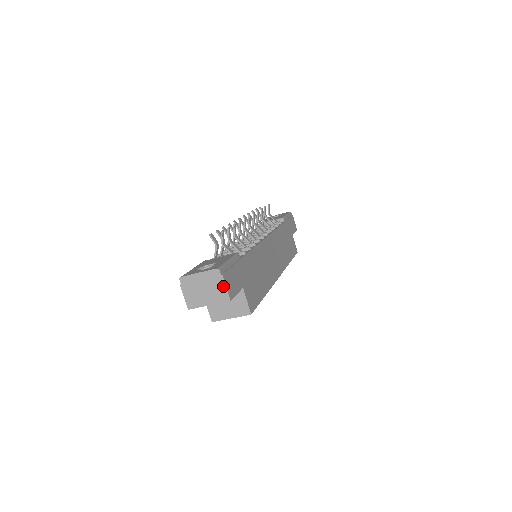
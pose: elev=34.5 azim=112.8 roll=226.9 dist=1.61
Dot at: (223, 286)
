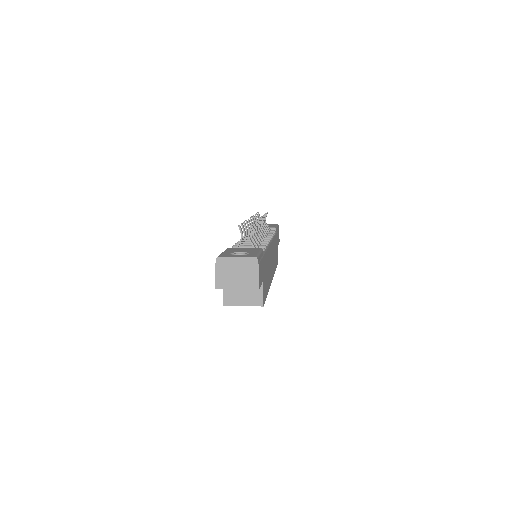
Dot at: (257, 274)
